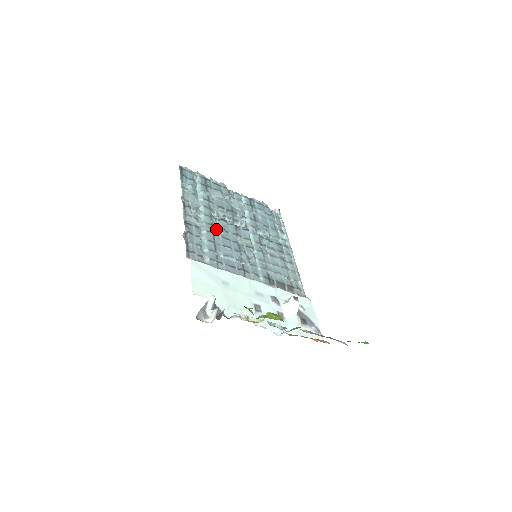
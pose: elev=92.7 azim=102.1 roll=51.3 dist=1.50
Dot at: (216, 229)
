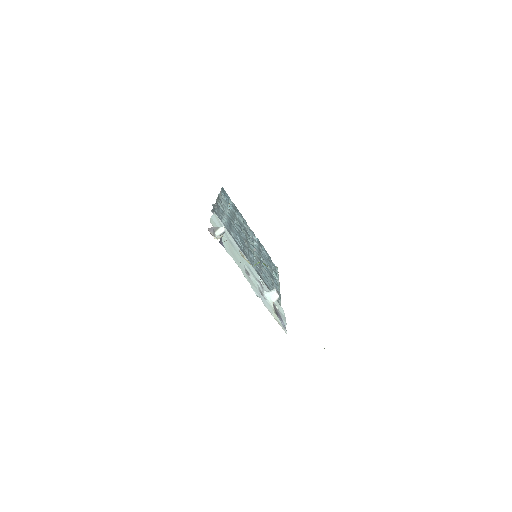
Dot at: (234, 225)
